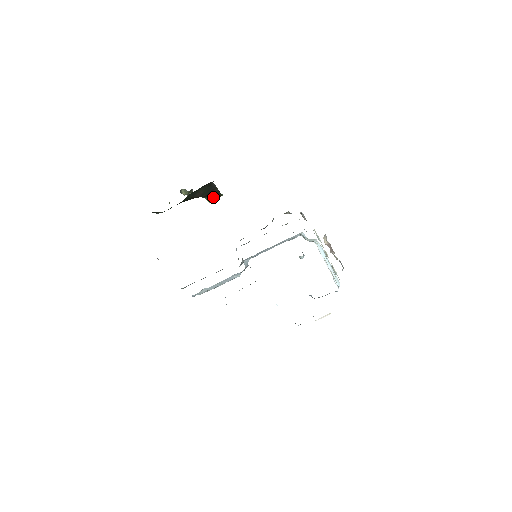
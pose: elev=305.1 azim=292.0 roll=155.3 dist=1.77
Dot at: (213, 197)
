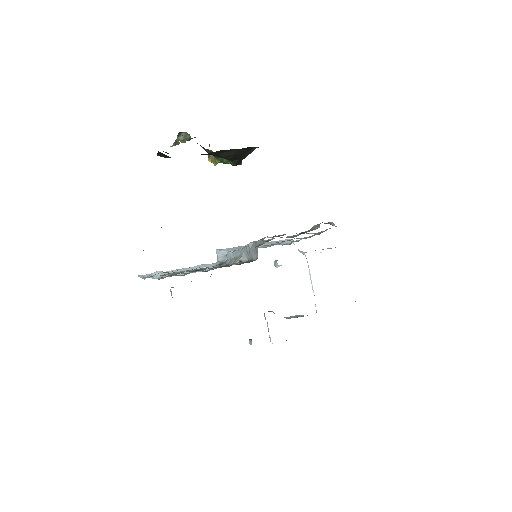
Dot at: (225, 161)
